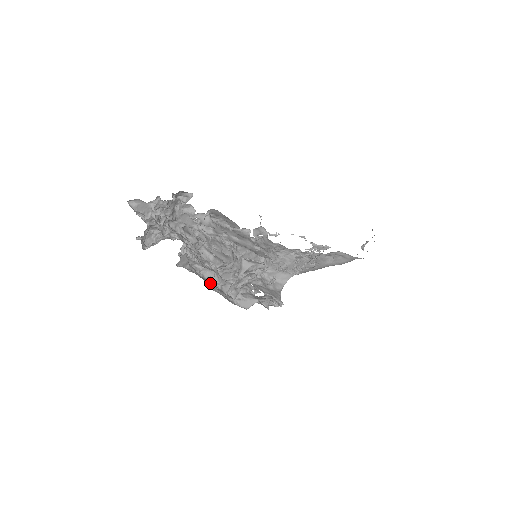
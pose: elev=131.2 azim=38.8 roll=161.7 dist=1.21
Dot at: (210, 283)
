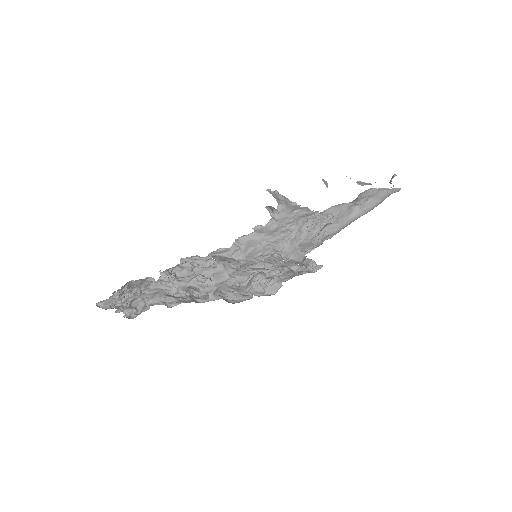
Dot at: (228, 289)
